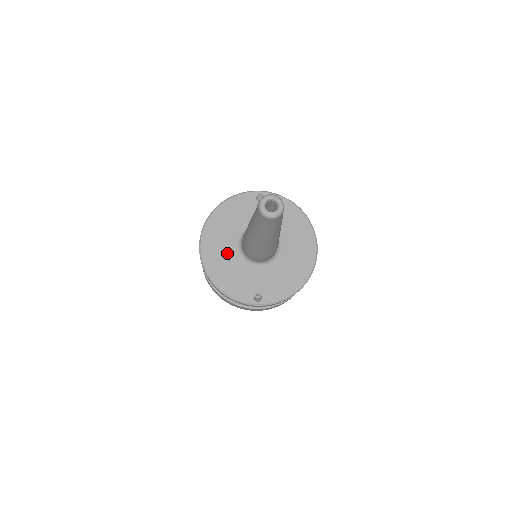
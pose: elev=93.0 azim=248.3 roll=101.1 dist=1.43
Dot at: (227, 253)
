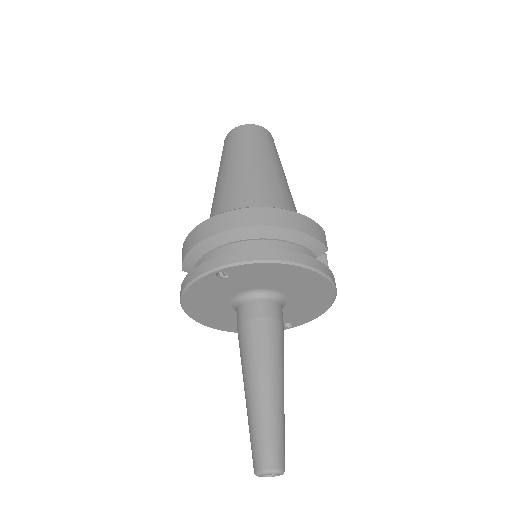
Dot at: (230, 317)
